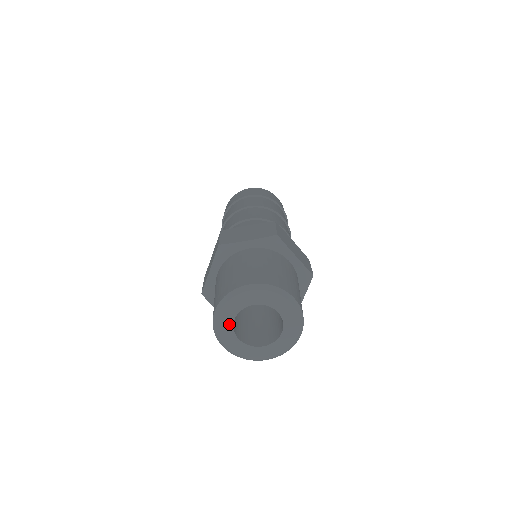
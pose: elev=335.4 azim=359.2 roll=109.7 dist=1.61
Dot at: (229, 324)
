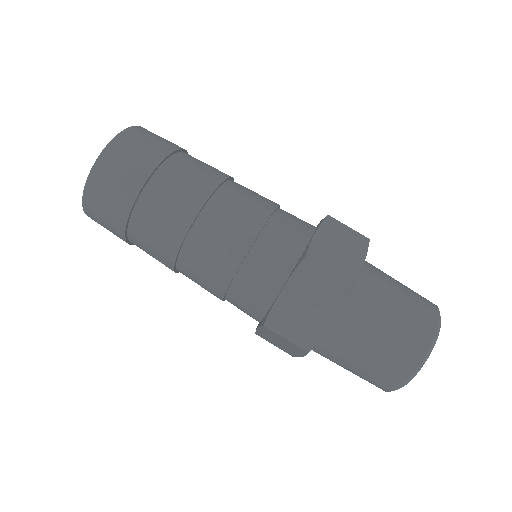
Dot at: occluded
